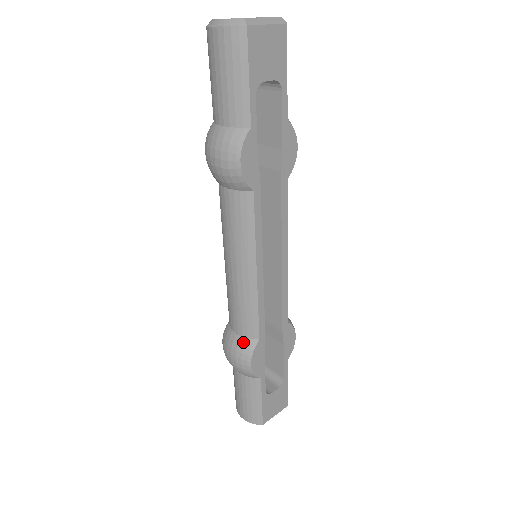
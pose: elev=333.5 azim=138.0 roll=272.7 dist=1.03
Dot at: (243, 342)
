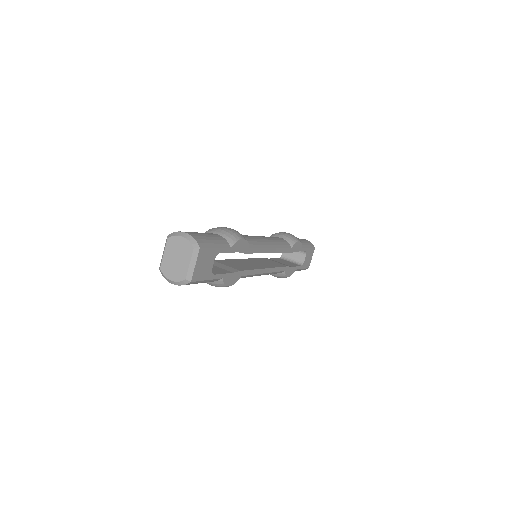
Dot at: (278, 275)
